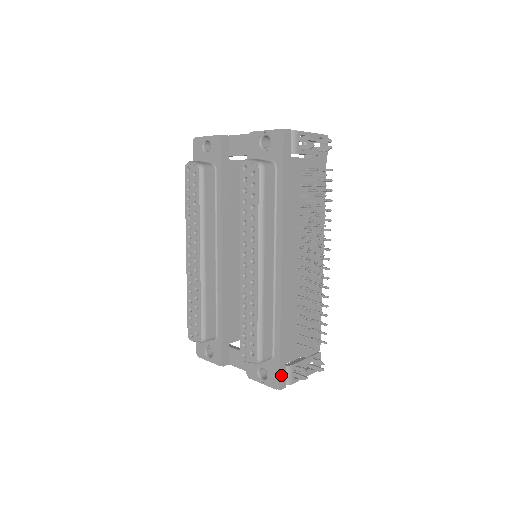
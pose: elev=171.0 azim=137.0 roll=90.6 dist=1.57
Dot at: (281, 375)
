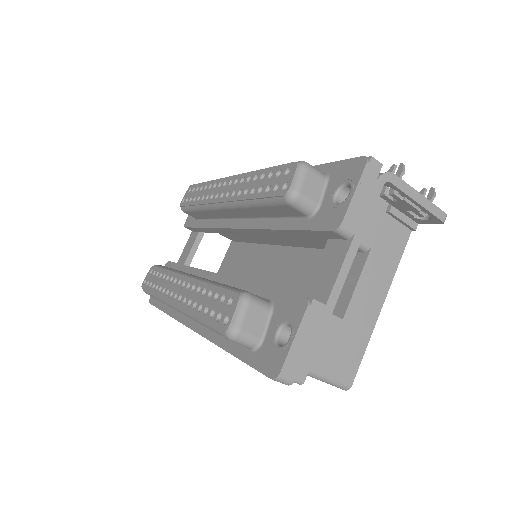
Dot at: occluded
